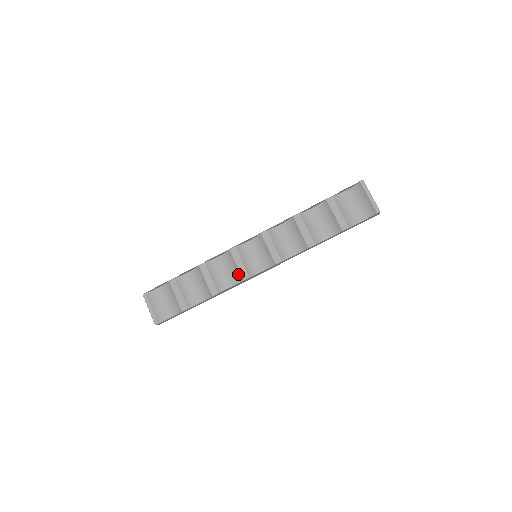
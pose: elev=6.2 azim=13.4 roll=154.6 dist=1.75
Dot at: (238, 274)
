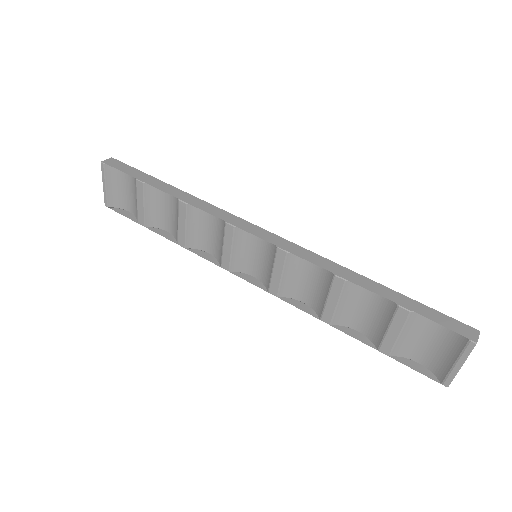
Dot at: (220, 254)
